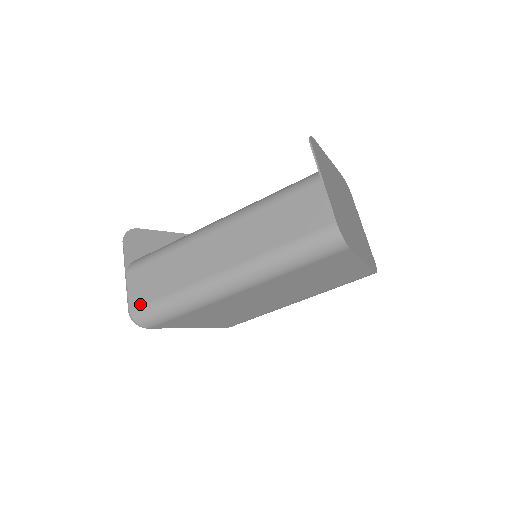
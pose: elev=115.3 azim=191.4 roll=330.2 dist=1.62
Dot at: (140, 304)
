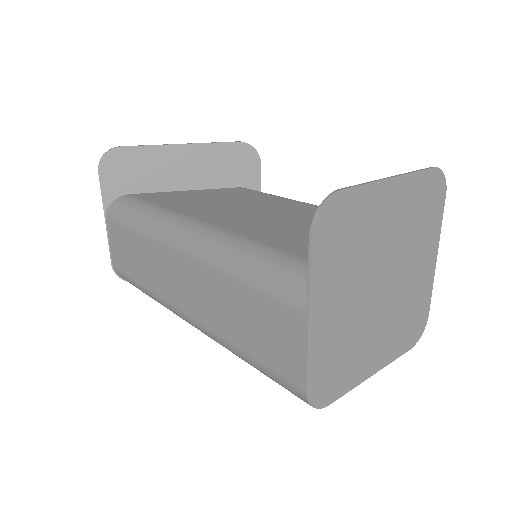
Dot at: (119, 268)
